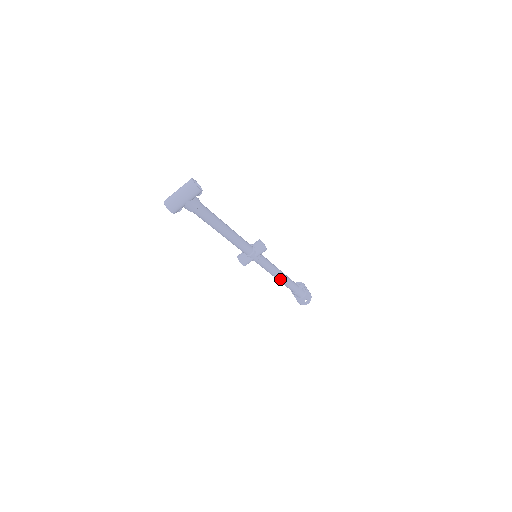
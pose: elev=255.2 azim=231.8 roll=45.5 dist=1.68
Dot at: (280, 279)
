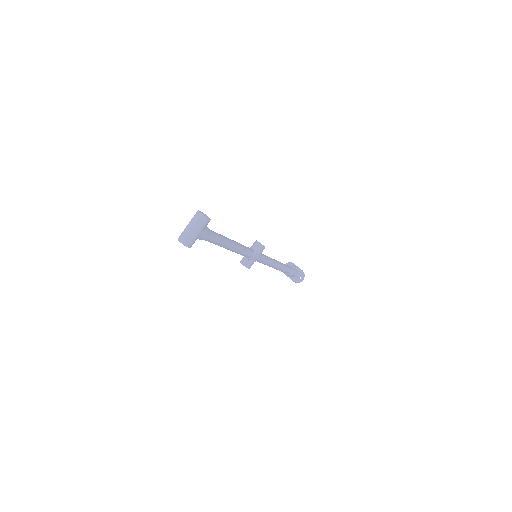
Dot at: (277, 268)
